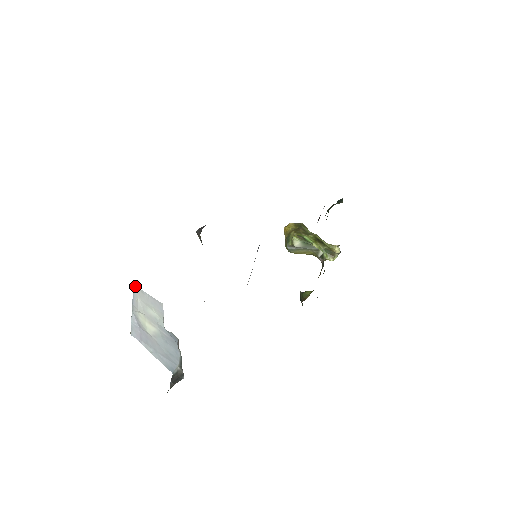
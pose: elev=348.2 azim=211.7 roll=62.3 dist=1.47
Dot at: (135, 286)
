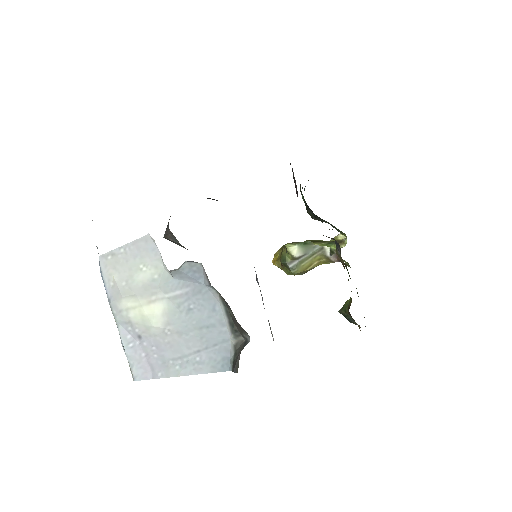
Dot at: (99, 257)
